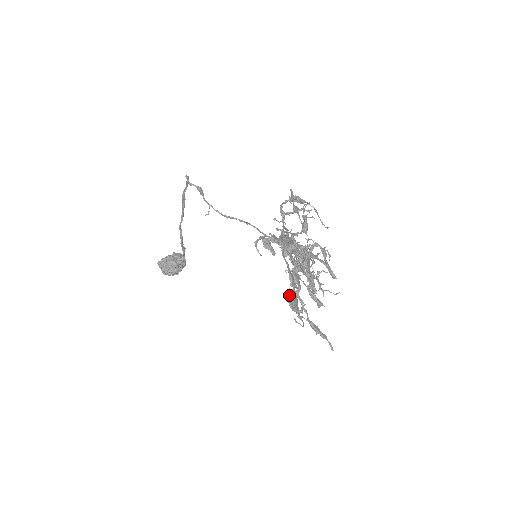
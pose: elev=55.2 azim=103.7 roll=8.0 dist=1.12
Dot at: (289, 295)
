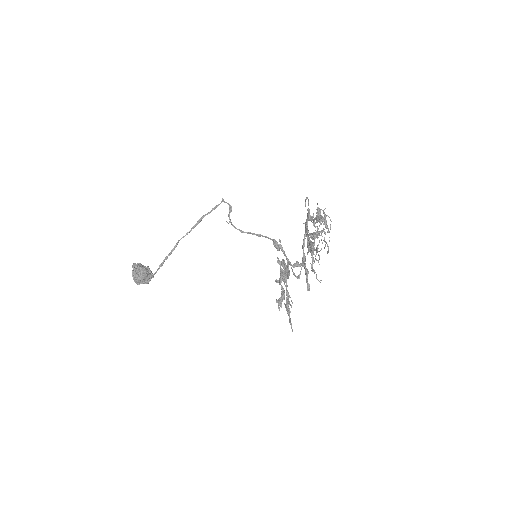
Dot at: (282, 274)
